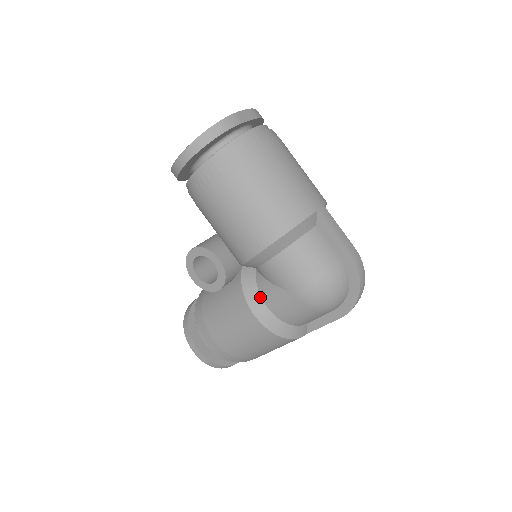
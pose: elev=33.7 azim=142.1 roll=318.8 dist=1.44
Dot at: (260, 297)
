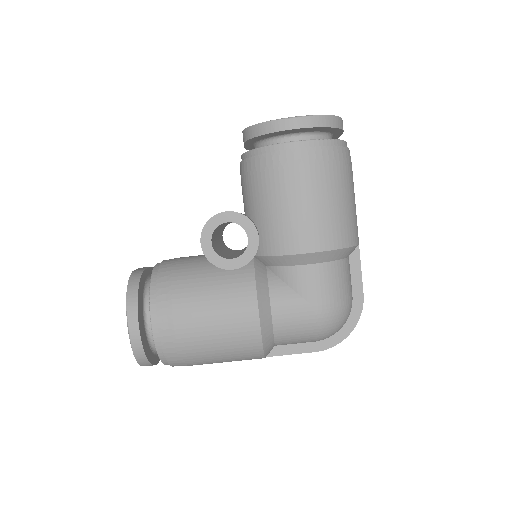
Dot at: (269, 297)
